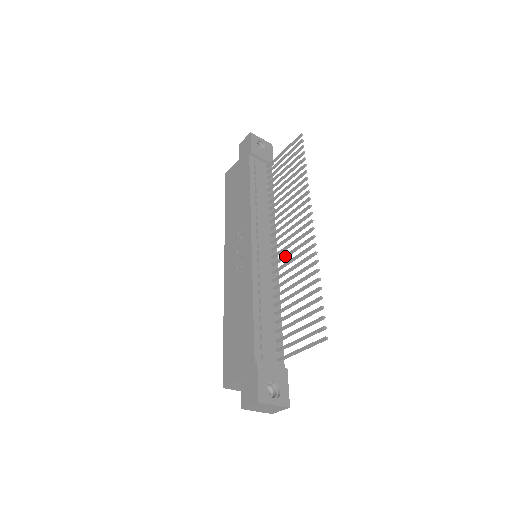
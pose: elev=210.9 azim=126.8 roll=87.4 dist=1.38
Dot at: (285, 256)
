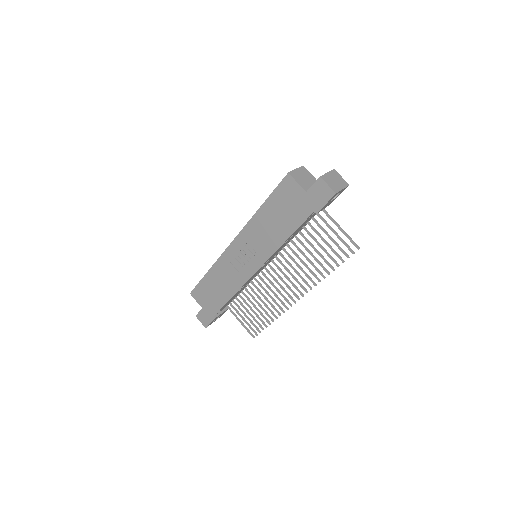
Dot at: (271, 284)
